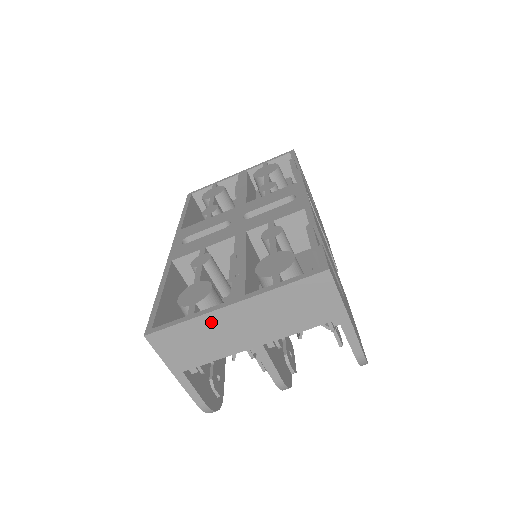
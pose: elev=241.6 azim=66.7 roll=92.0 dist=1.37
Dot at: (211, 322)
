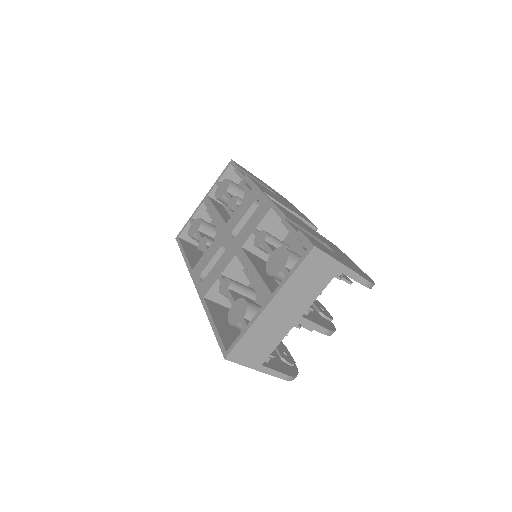
Dot at: (261, 324)
